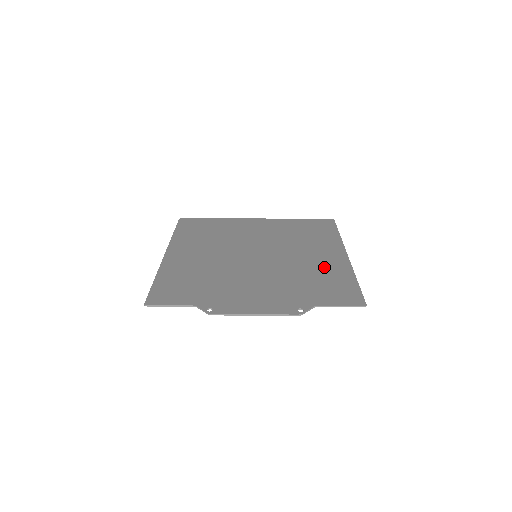
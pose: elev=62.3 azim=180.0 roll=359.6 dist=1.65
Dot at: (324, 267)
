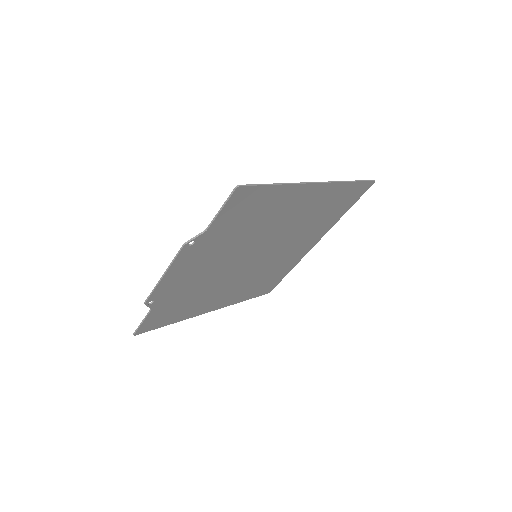
Dot at: (278, 207)
